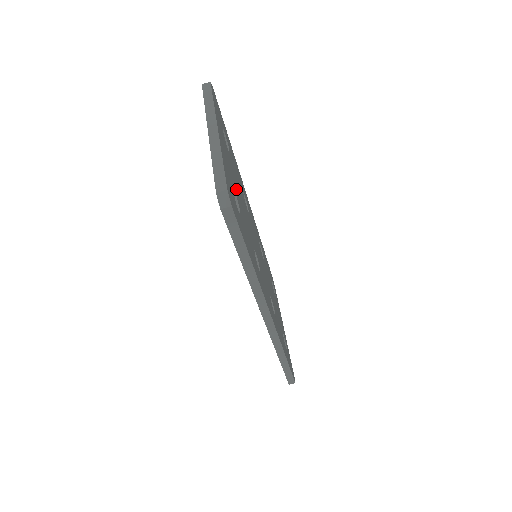
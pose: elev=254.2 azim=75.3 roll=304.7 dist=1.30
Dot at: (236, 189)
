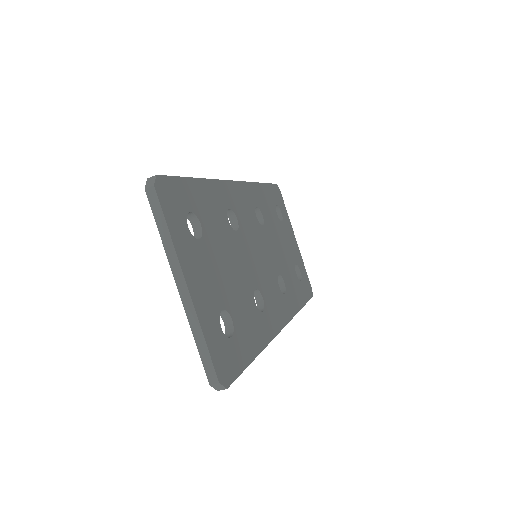
Dot at: (222, 287)
